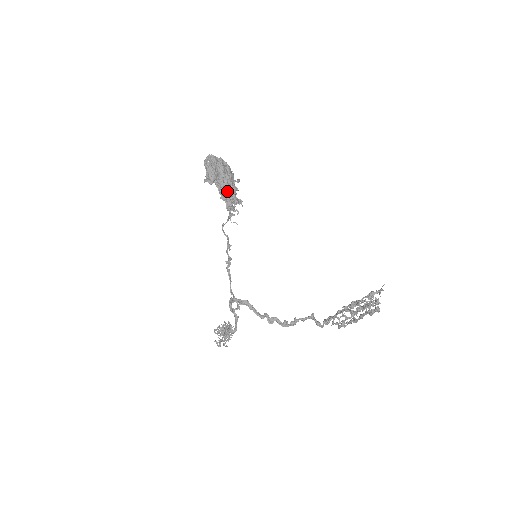
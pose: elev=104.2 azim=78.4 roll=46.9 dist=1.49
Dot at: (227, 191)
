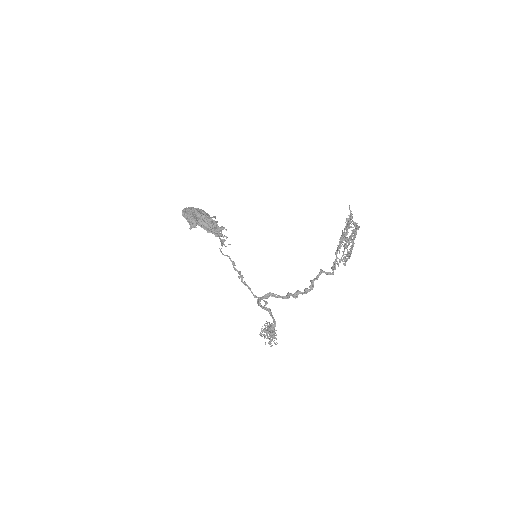
Dot at: (210, 226)
